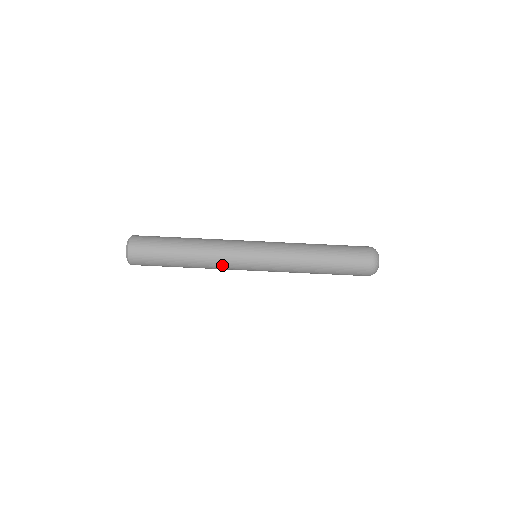
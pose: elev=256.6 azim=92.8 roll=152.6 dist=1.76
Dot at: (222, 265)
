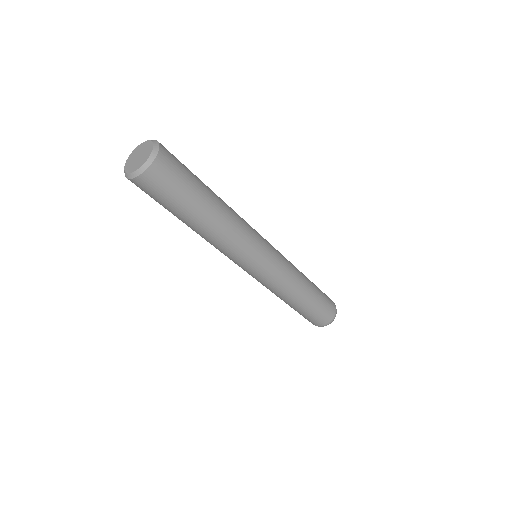
Dot at: (222, 252)
